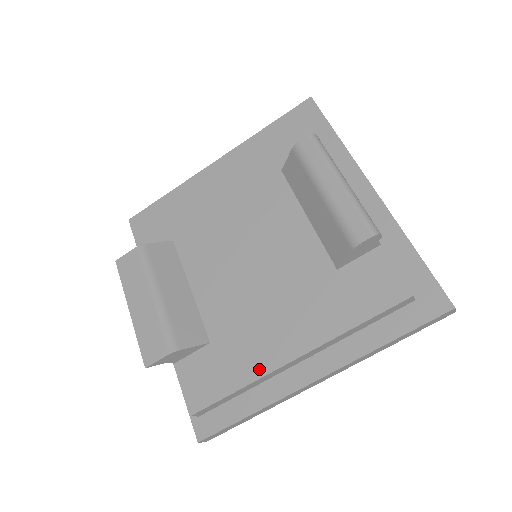
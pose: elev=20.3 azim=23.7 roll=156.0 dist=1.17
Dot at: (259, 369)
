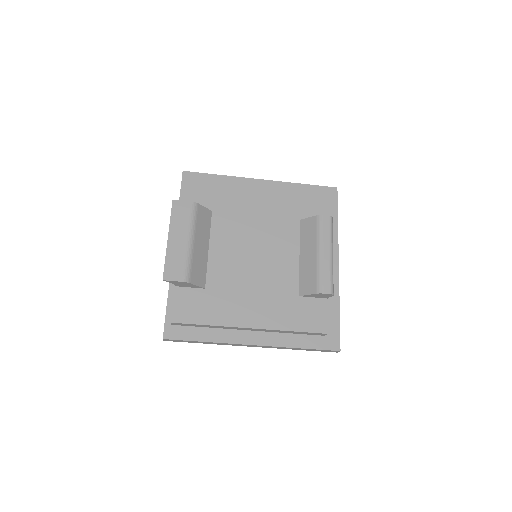
Dot at: (227, 321)
